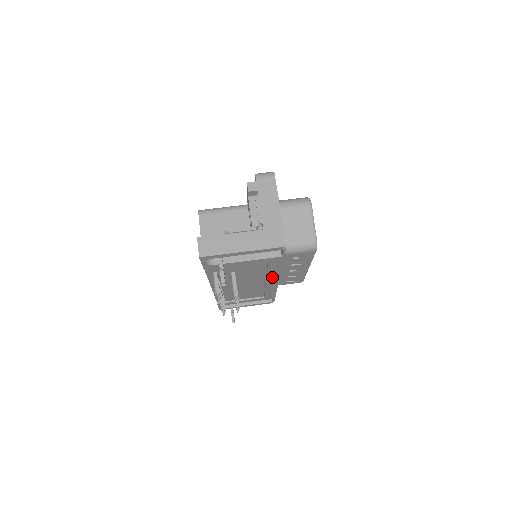
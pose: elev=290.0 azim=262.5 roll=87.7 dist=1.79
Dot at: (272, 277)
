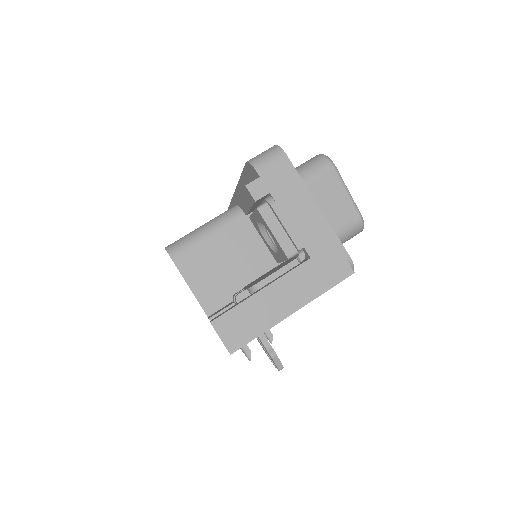
Dot at: occluded
